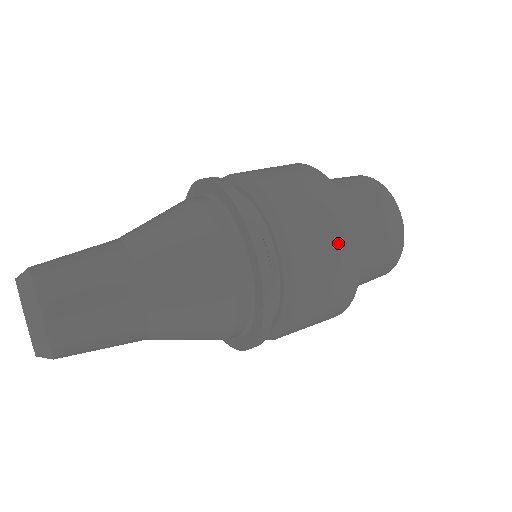
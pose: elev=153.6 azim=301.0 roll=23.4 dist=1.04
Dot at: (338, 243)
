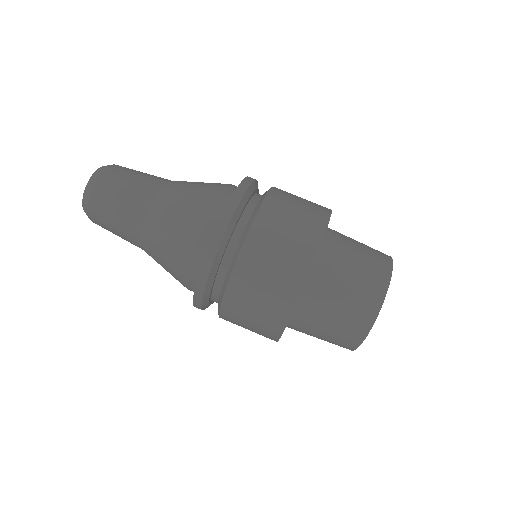
Dot at: (259, 334)
